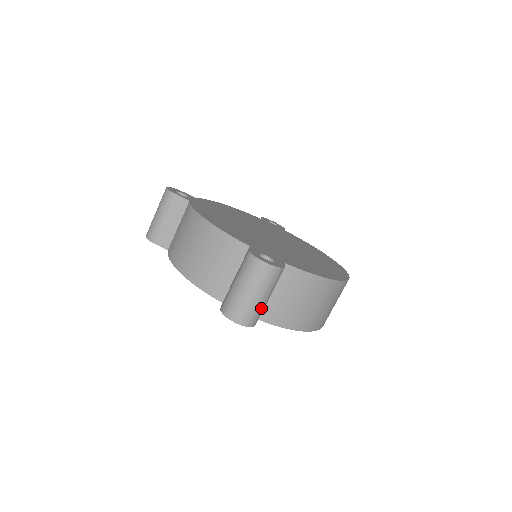
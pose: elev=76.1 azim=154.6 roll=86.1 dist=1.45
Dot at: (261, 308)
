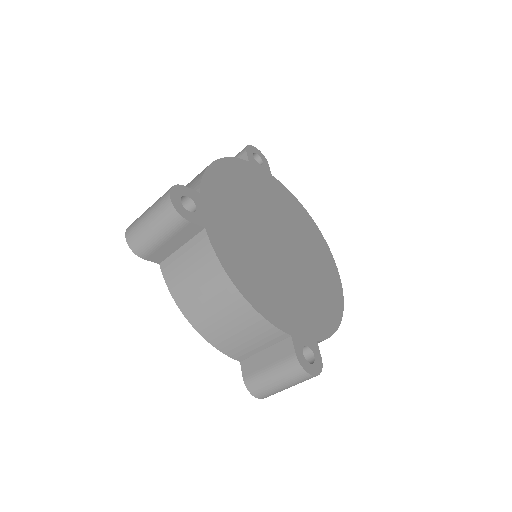
Dot at: occluded
